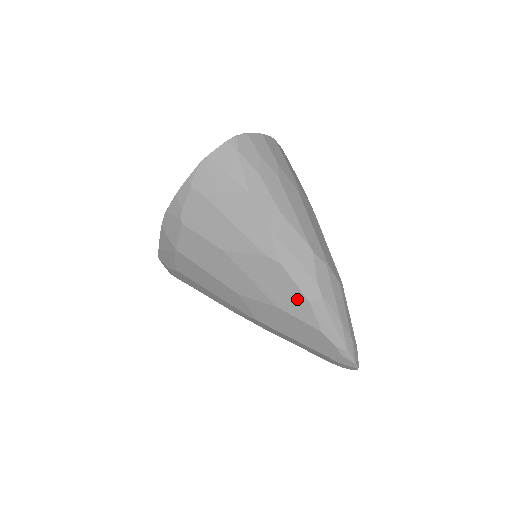
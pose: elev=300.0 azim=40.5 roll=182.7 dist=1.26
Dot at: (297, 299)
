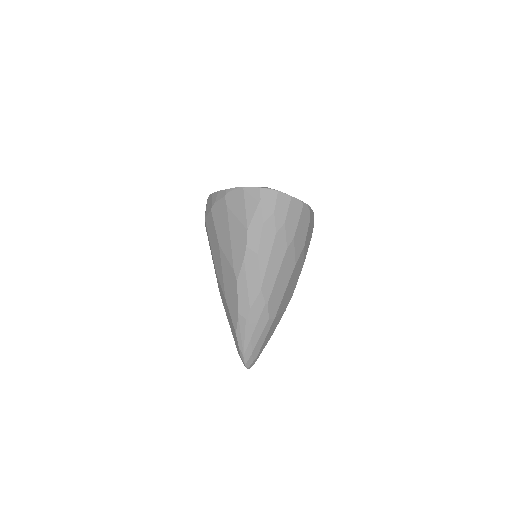
Dot at: (235, 306)
